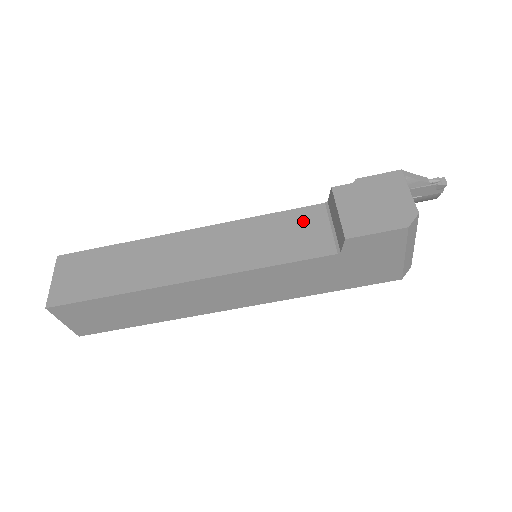
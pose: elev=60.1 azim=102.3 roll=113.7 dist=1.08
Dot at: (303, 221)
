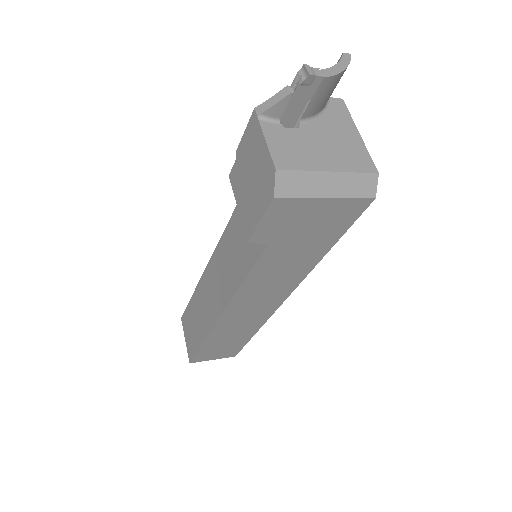
Dot at: occluded
